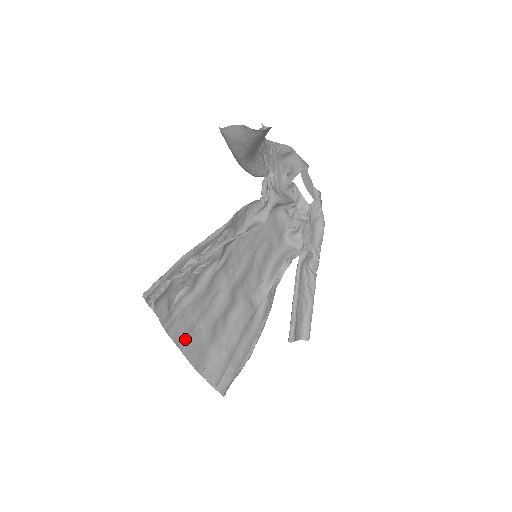
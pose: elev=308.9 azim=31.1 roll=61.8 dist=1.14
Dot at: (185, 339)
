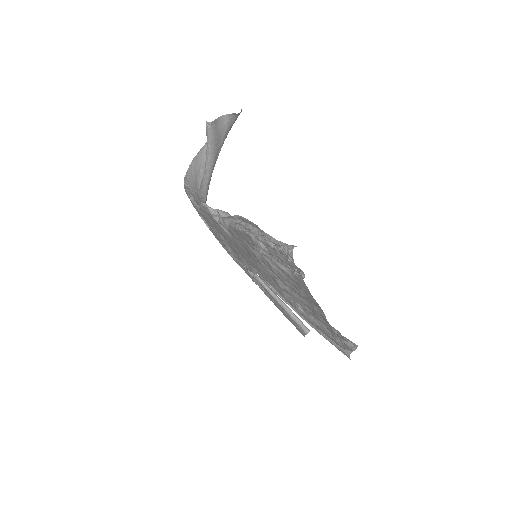
Dot at: (314, 304)
